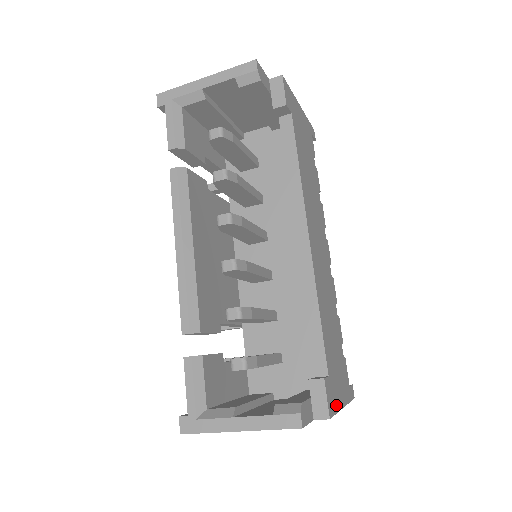
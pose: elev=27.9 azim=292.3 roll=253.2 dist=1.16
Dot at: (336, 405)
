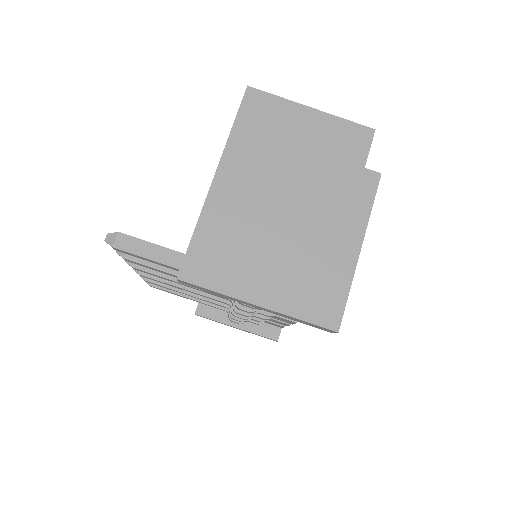
Dot at: (368, 213)
